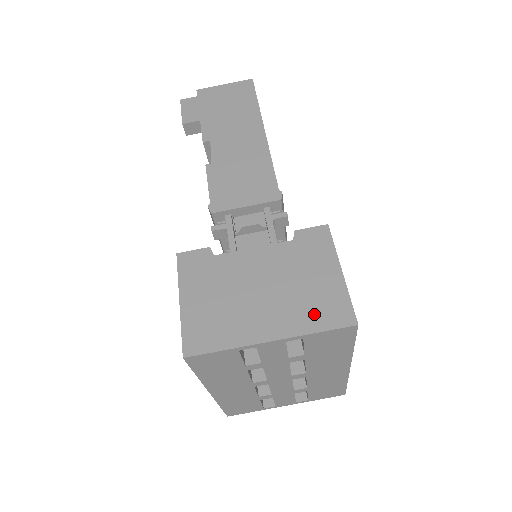
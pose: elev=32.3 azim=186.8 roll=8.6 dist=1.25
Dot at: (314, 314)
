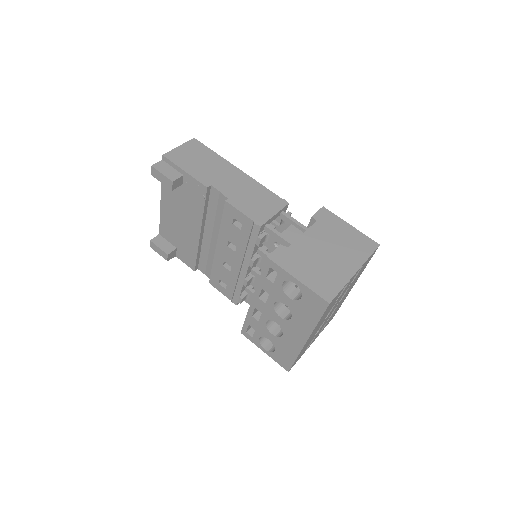
Dot at: (360, 250)
